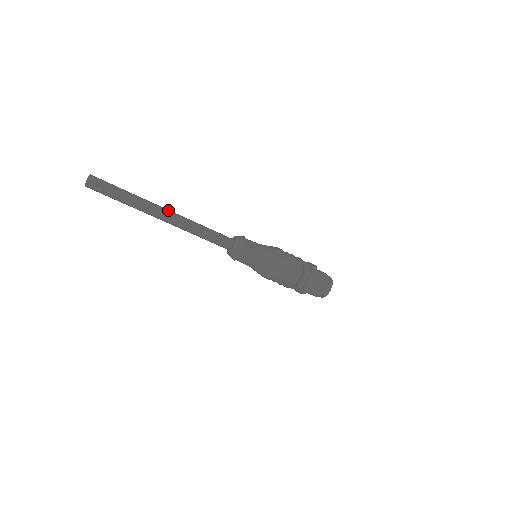
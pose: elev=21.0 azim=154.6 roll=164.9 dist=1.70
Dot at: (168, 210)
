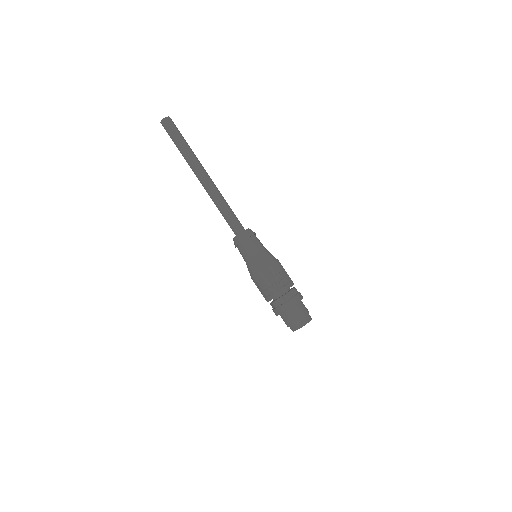
Dot at: (209, 176)
